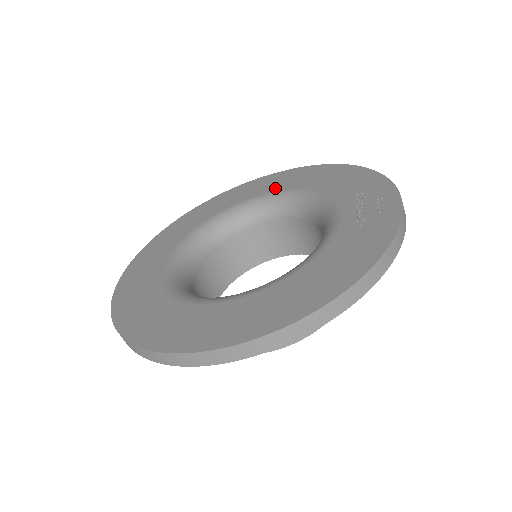
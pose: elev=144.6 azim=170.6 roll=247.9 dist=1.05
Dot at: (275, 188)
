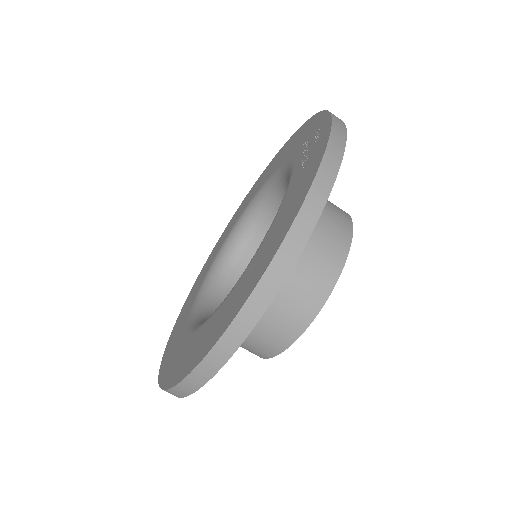
Dot at: (256, 190)
